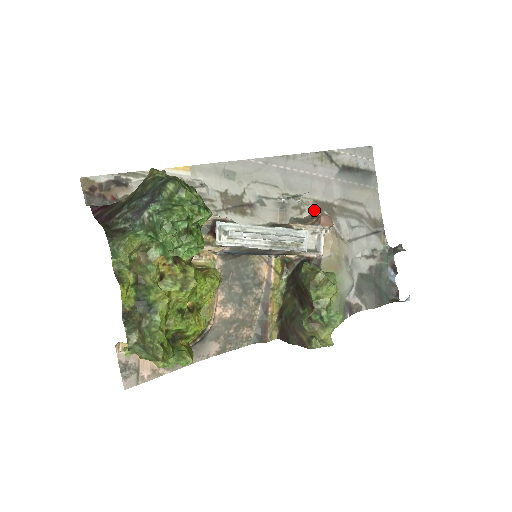
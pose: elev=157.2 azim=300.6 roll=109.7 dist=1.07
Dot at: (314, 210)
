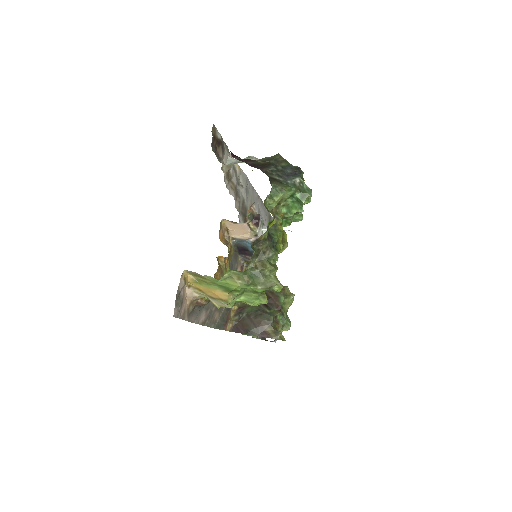
Dot at: occluded
